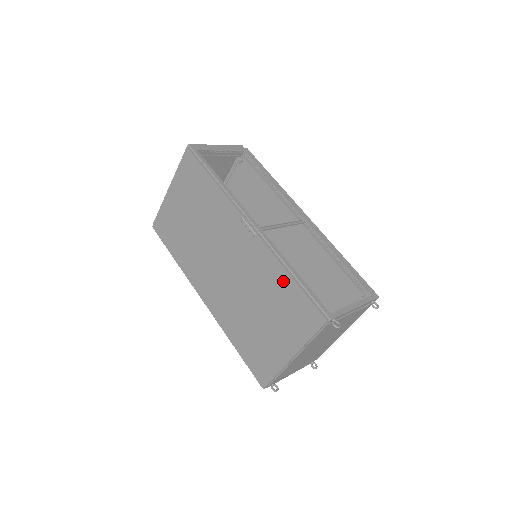
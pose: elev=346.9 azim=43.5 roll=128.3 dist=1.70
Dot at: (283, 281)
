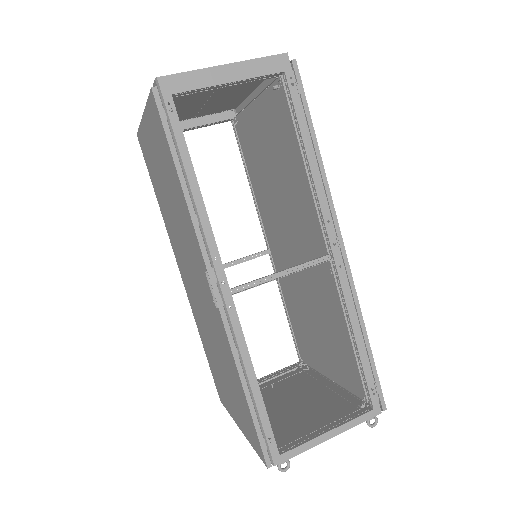
Dot at: (238, 382)
